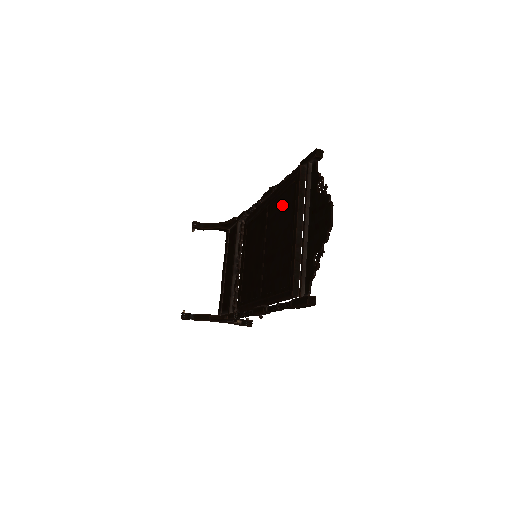
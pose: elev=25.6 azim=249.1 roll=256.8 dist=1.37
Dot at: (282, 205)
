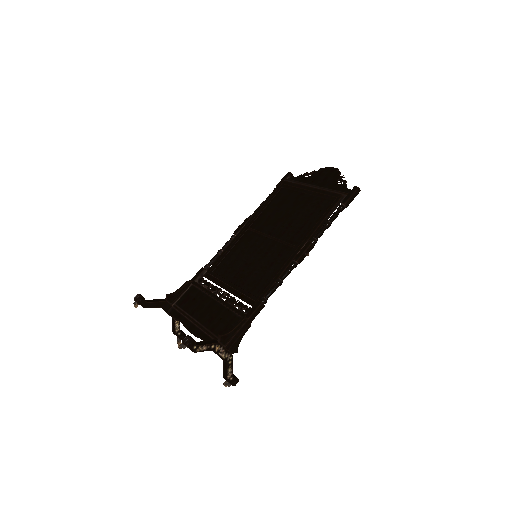
Dot at: (275, 205)
